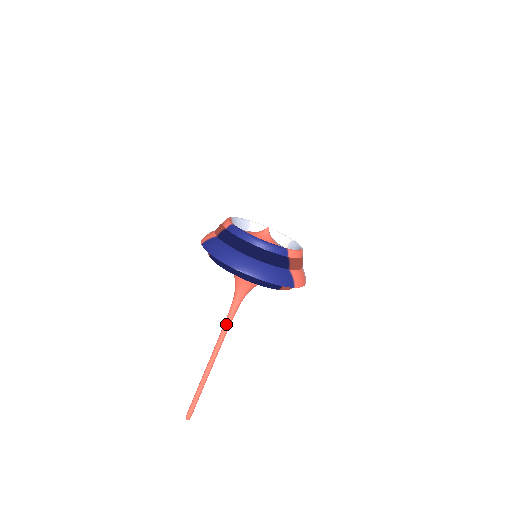
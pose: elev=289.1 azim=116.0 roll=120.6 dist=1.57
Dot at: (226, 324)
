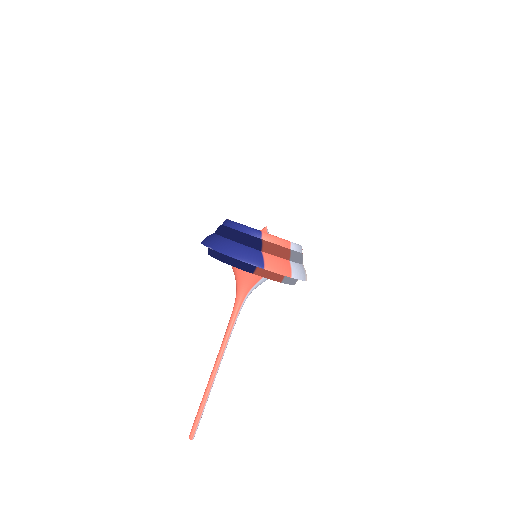
Dot at: (227, 328)
